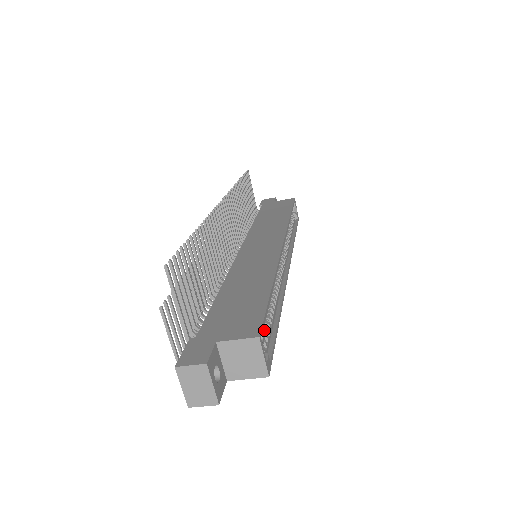
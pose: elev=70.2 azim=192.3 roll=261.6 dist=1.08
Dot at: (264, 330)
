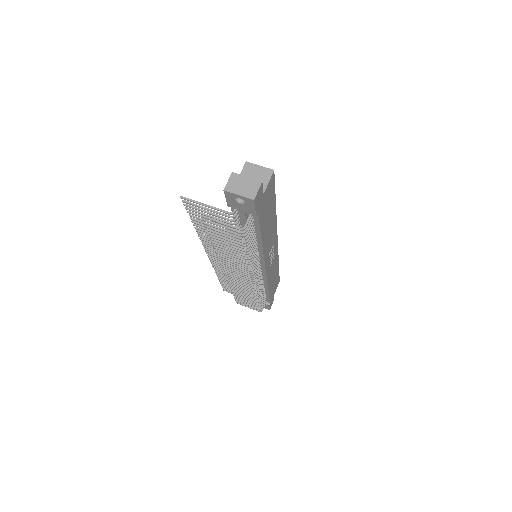
Dot at: occluded
